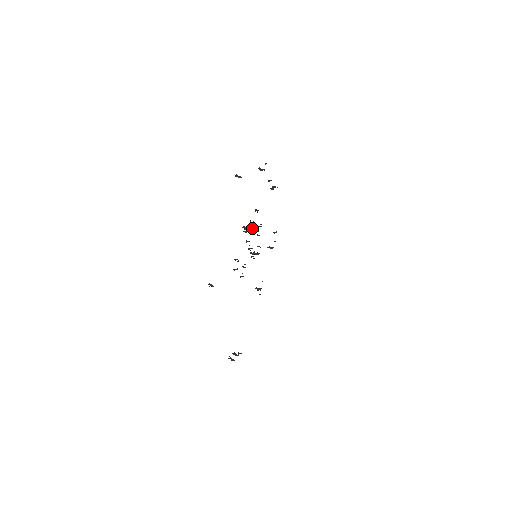
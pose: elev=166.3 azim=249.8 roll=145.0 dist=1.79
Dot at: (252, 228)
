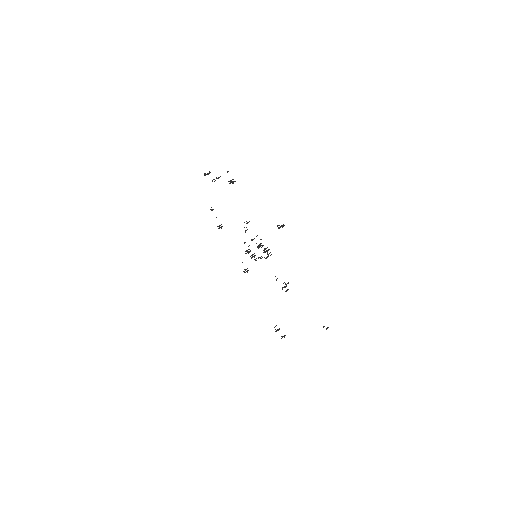
Dot at: (261, 243)
